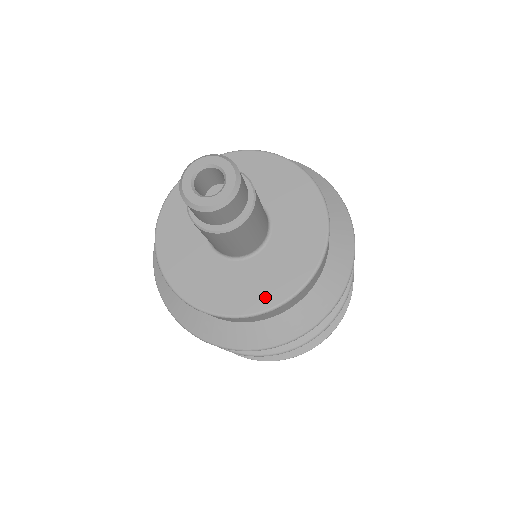
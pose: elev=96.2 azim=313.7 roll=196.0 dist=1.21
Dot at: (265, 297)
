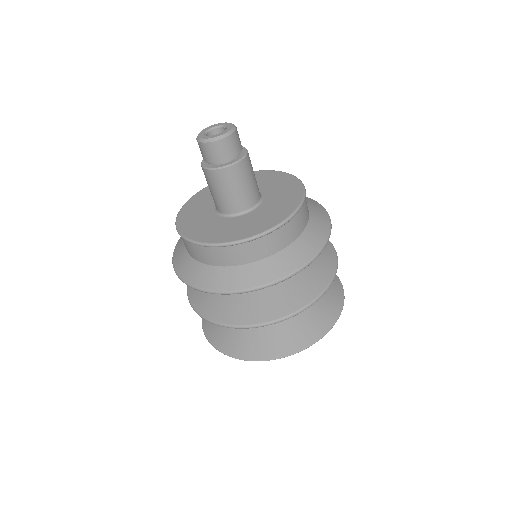
Dot at: (238, 234)
